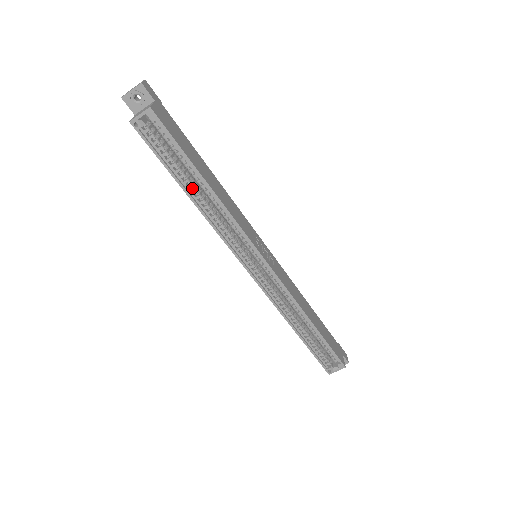
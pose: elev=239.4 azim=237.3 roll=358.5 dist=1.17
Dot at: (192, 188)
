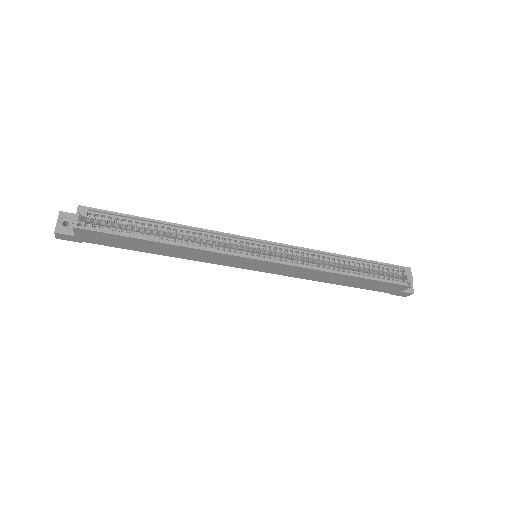
Dot at: (160, 238)
